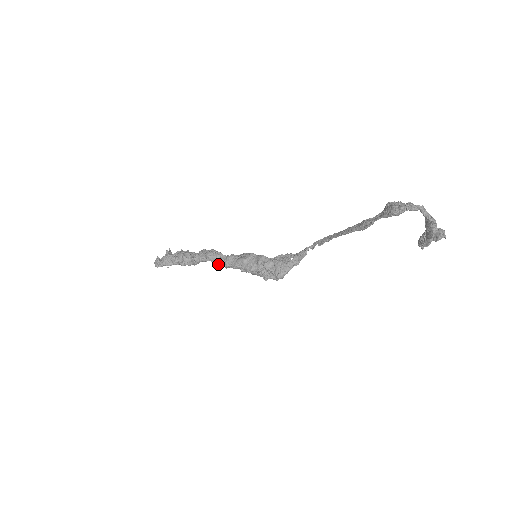
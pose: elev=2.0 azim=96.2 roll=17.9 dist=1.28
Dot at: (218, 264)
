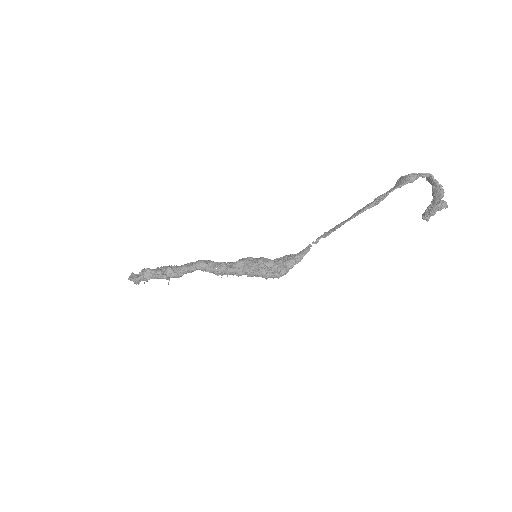
Dot at: (209, 272)
